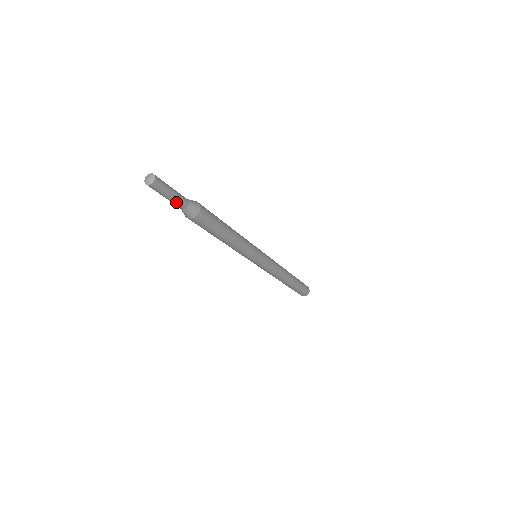
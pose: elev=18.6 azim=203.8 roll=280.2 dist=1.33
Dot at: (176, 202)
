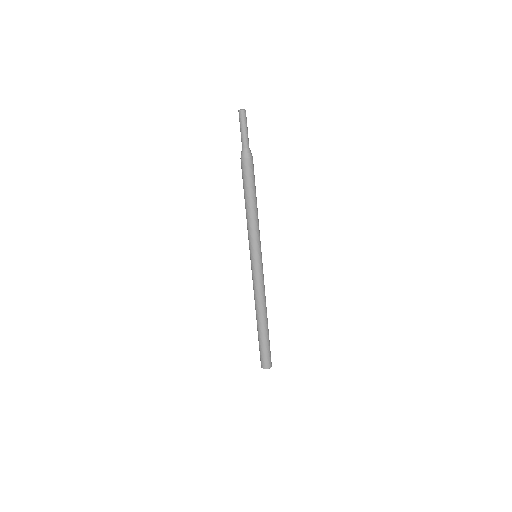
Dot at: (246, 137)
